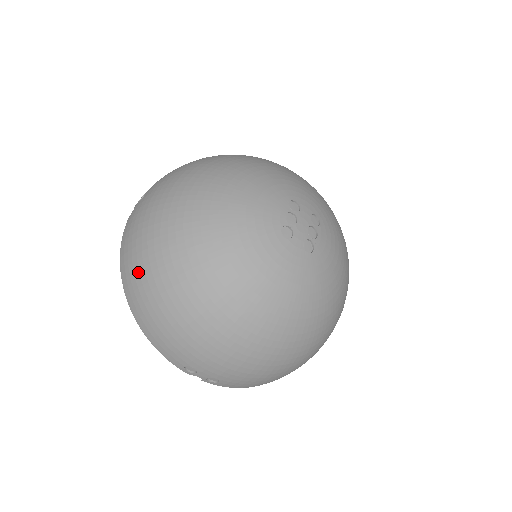
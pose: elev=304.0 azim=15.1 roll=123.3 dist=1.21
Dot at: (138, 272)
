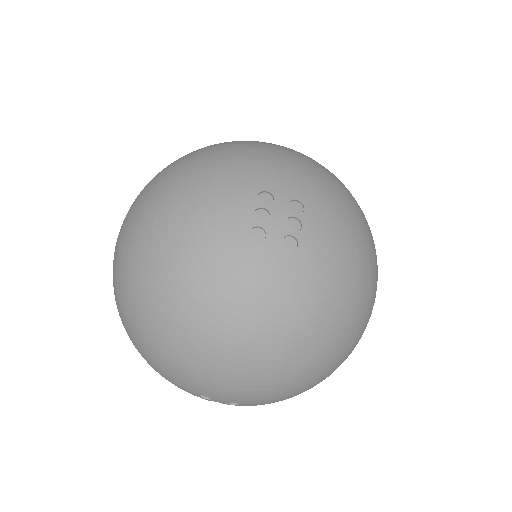
Dot at: (123, 309)
